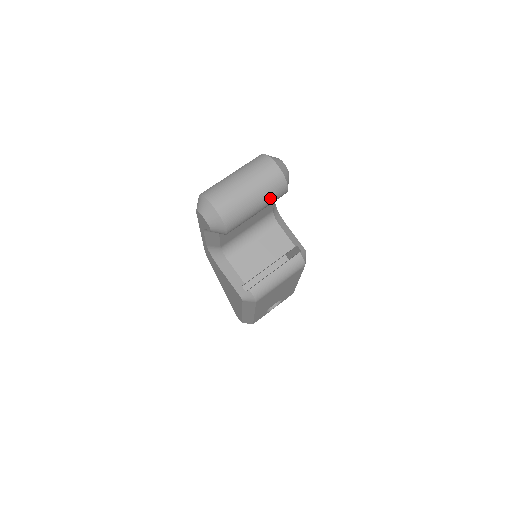
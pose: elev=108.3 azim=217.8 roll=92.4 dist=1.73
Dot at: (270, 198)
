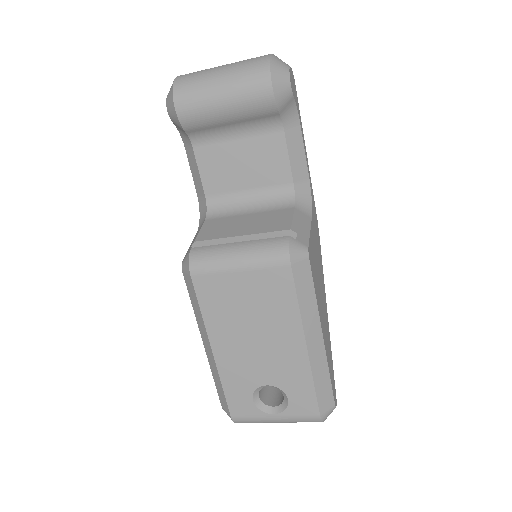
Dot at: (242, 85)
